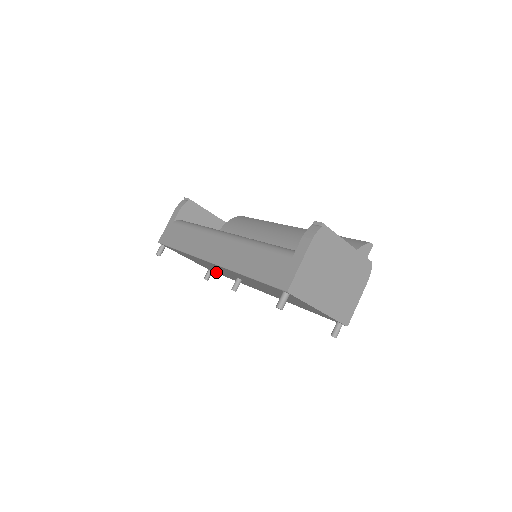
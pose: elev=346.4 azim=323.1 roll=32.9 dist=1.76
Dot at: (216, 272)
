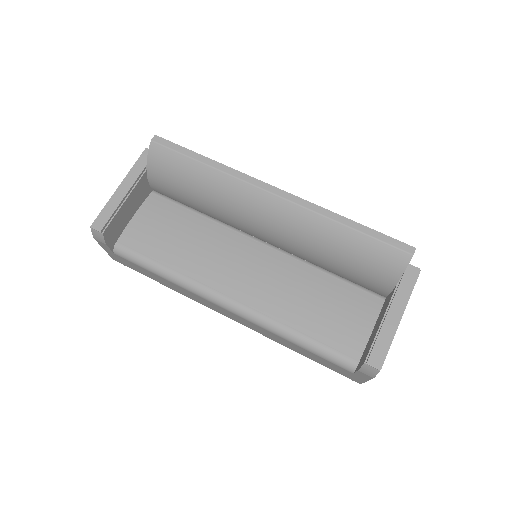
Dot at: occluded
